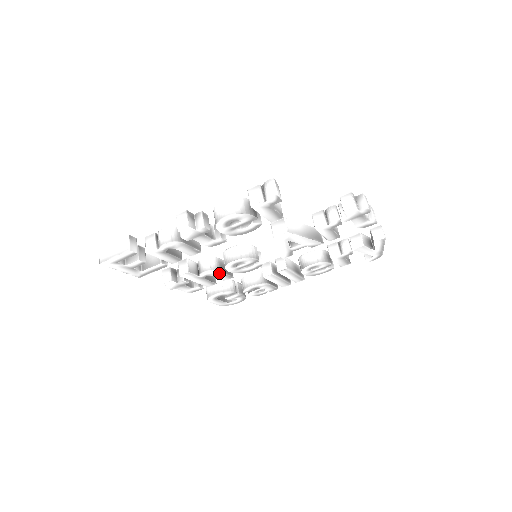
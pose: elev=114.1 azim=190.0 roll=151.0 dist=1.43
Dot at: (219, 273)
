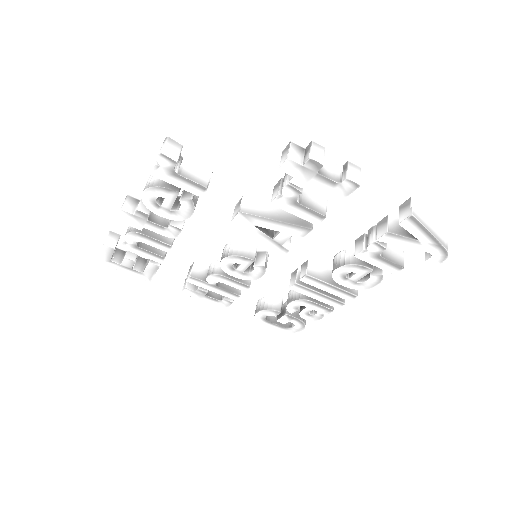
Dot at: (226, 279)
